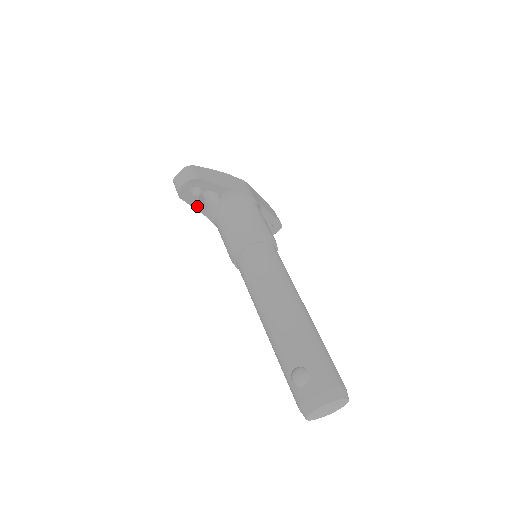
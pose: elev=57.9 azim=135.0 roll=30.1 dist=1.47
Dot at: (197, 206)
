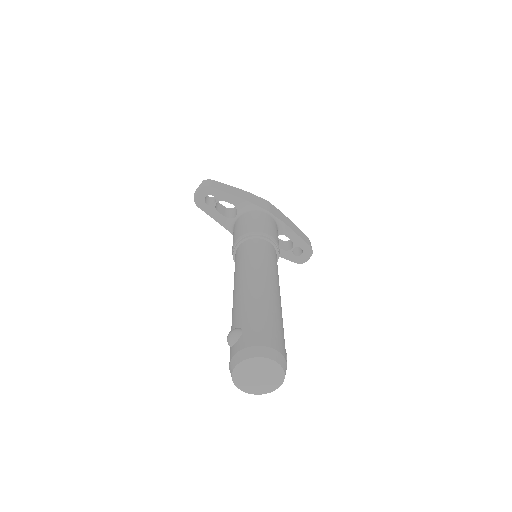
Dot at: (216, 217)
